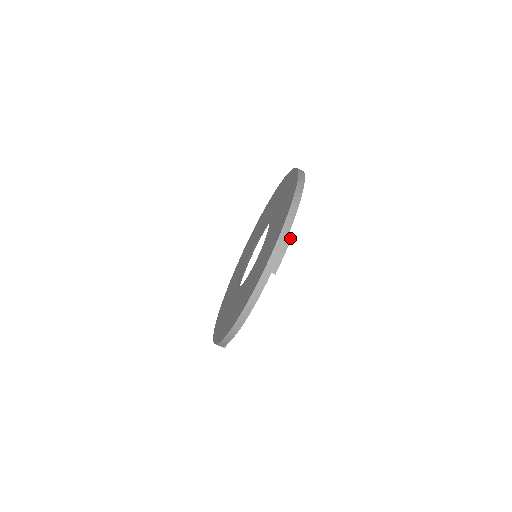
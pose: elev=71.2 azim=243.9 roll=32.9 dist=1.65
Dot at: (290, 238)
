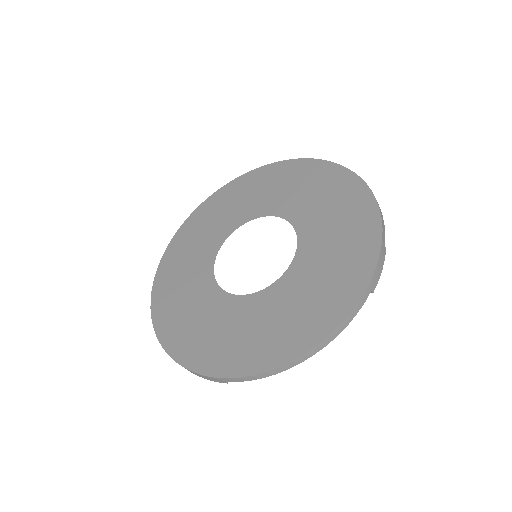
Dot at: occluded
